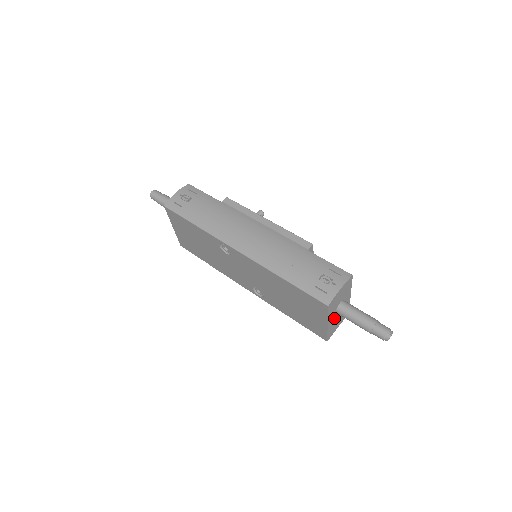
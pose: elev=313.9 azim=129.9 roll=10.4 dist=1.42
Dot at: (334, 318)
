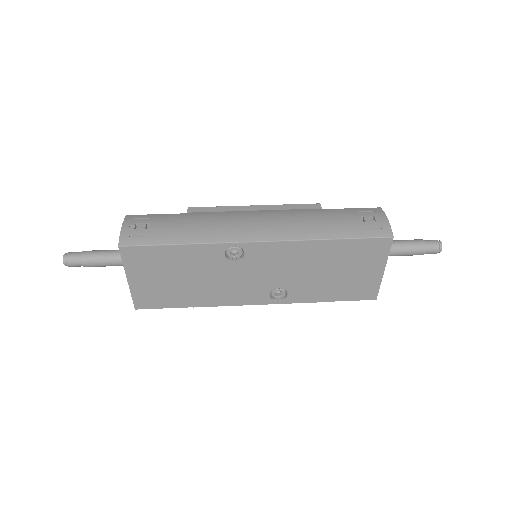
Dot at: occluded
